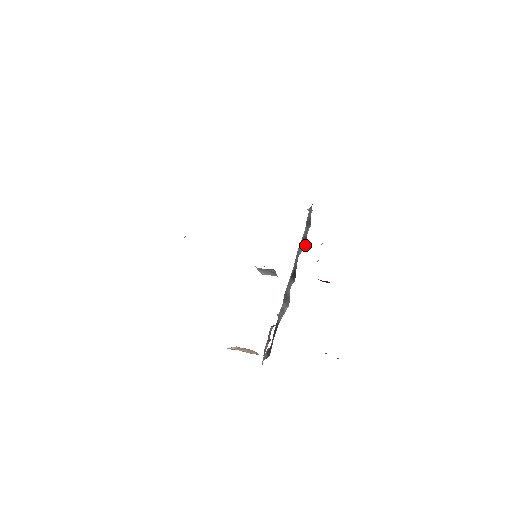
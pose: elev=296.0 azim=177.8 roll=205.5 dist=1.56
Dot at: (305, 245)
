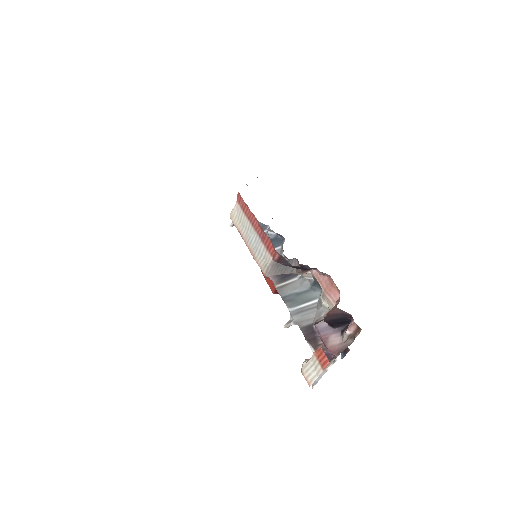
Dot at: (280, 243)
